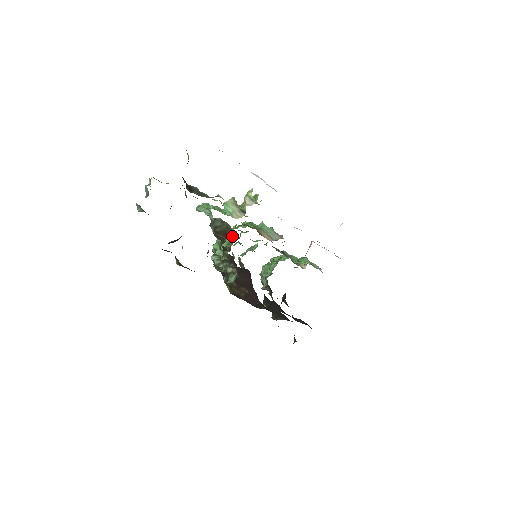
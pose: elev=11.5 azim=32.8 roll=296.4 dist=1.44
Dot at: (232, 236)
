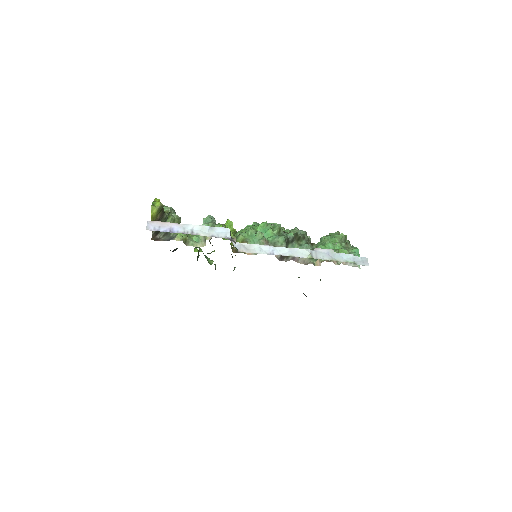
Dot at: occluded
